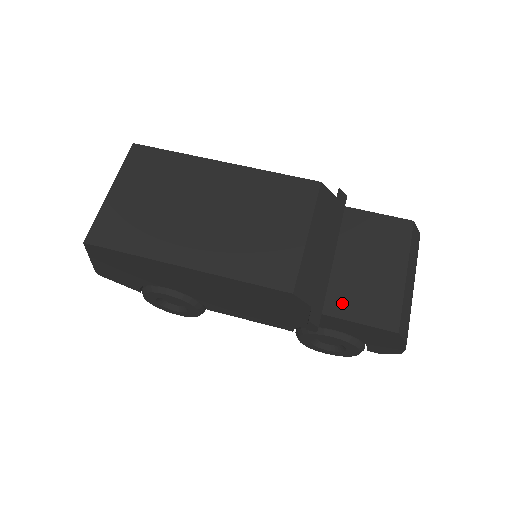
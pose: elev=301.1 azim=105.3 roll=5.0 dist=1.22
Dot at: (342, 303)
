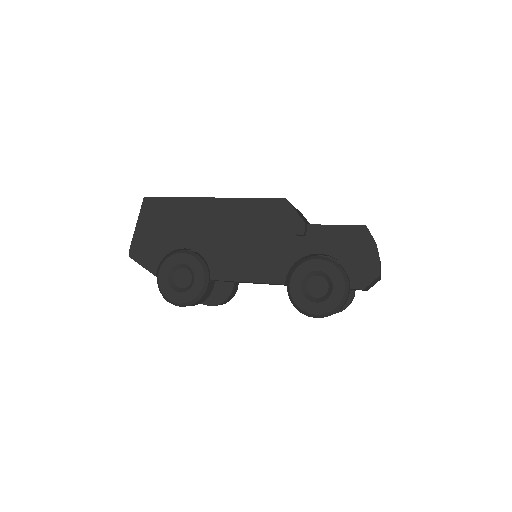
Dot at: occluded
